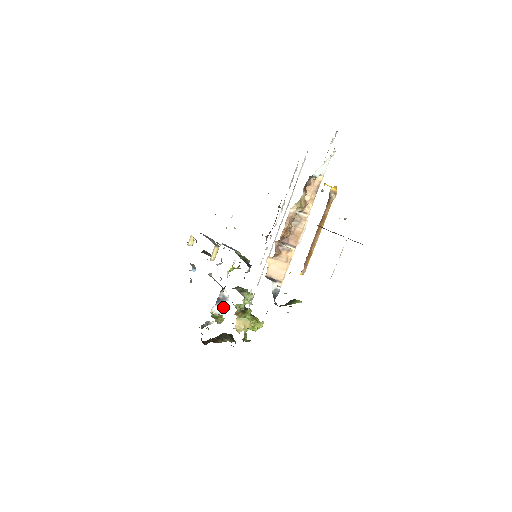
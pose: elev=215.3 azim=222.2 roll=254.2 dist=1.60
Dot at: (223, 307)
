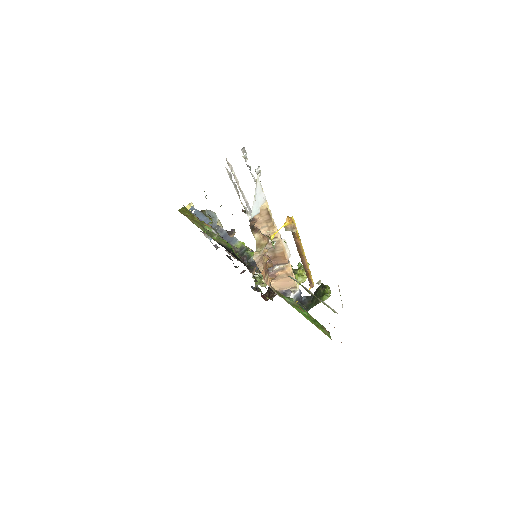
Dot at: occluded
